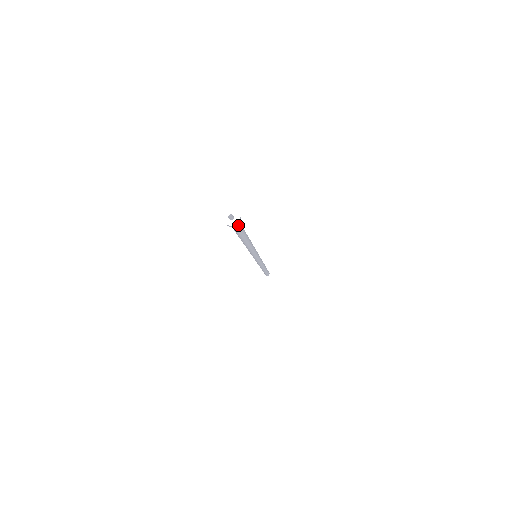
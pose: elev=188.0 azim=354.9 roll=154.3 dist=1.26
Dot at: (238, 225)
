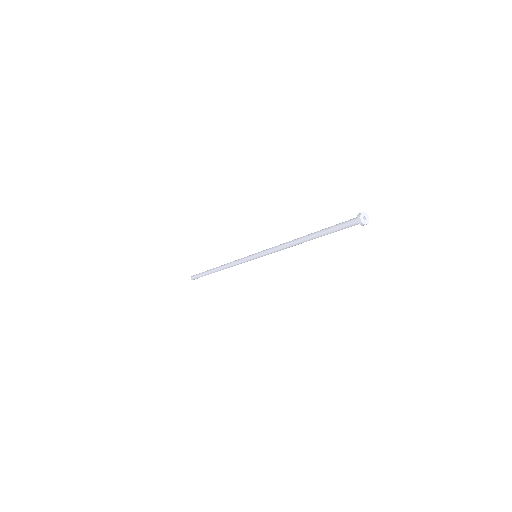
Dot at: occluded
